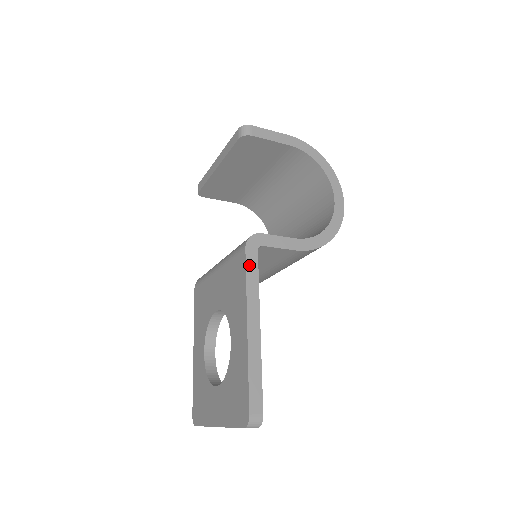
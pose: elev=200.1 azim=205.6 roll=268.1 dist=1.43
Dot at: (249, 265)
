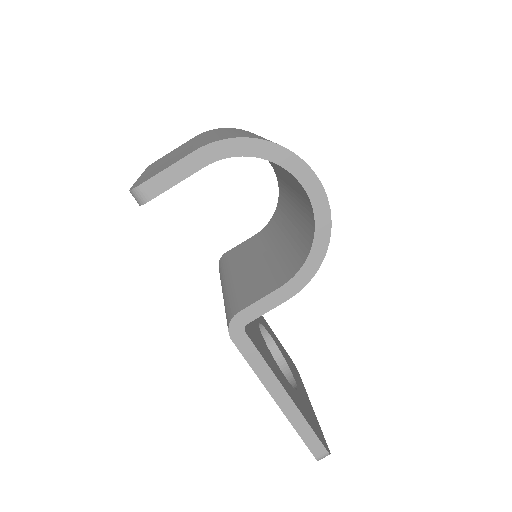
Dot at: (245, 353)
